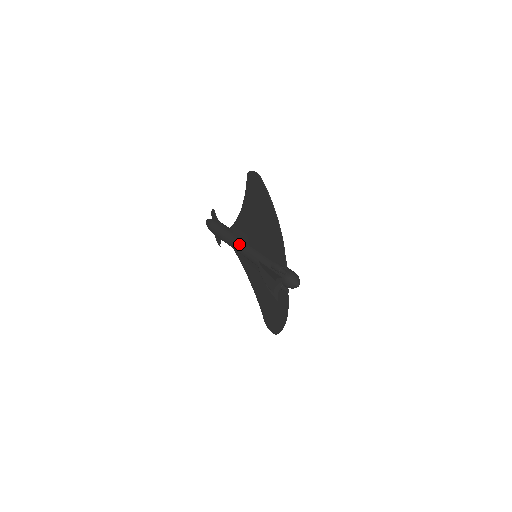
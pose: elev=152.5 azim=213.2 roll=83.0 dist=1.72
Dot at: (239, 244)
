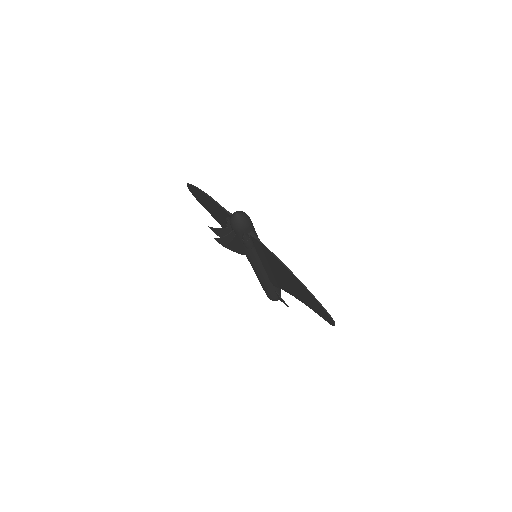
Dot at: occluded
